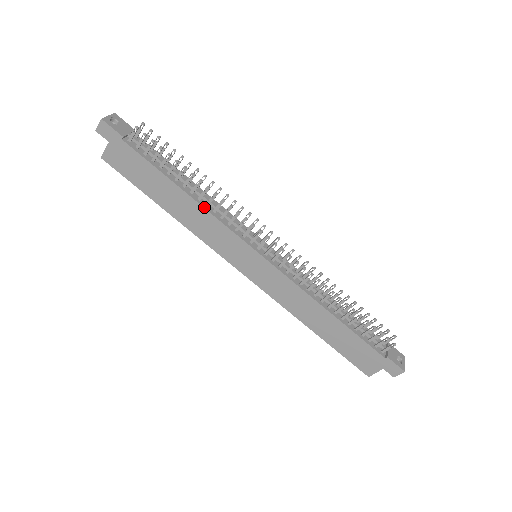
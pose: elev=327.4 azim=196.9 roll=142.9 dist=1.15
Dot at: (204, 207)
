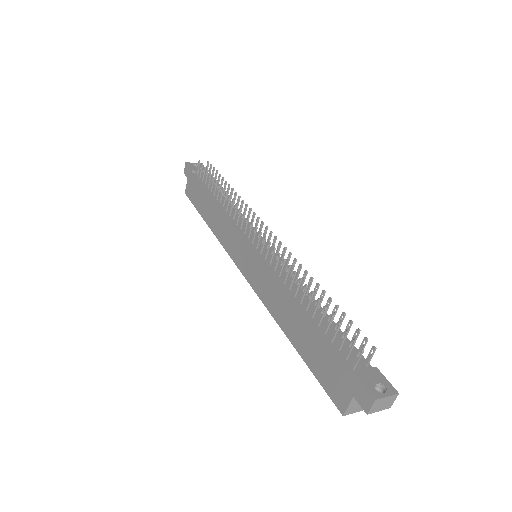
Dot at: (222, 210)
